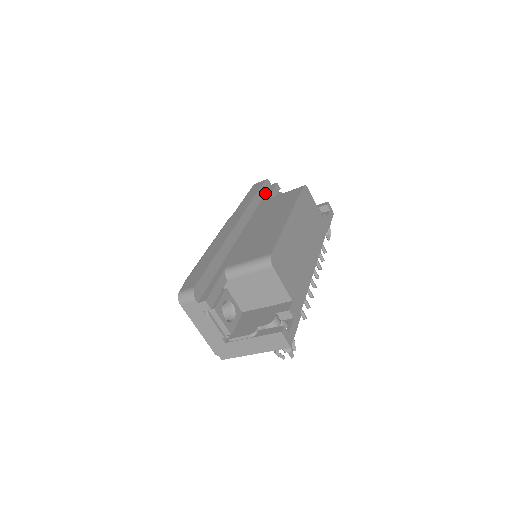
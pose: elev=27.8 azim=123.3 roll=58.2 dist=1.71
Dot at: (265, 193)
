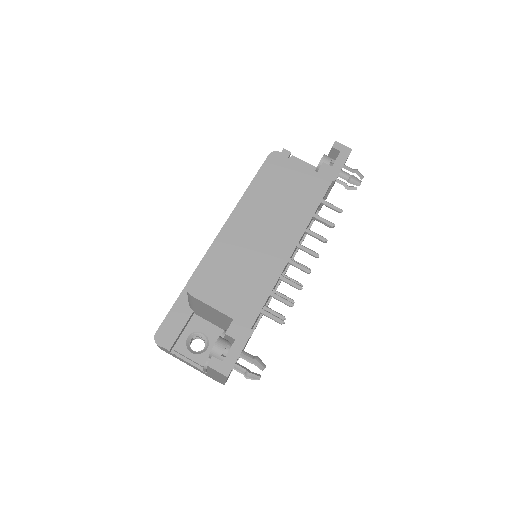
Dot at: occluded
